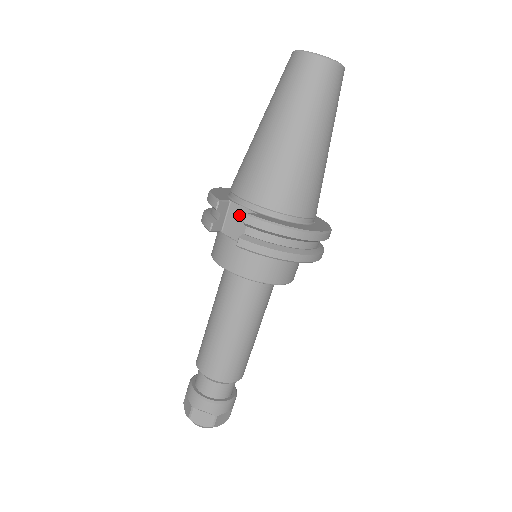
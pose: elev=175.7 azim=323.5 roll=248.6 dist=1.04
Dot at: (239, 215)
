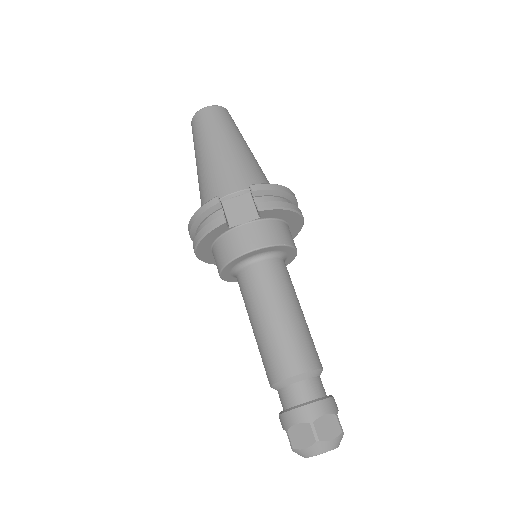
Dot at: (237, 204)
